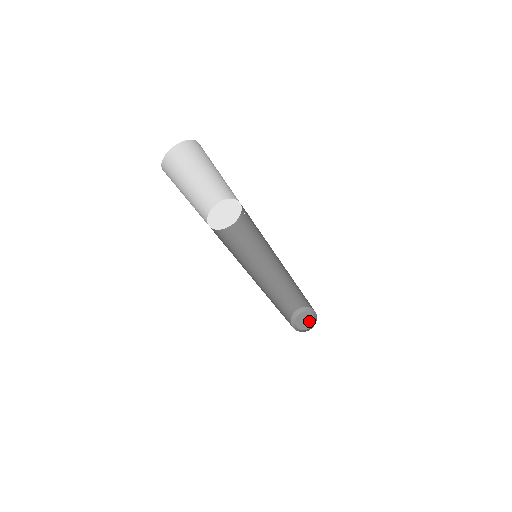
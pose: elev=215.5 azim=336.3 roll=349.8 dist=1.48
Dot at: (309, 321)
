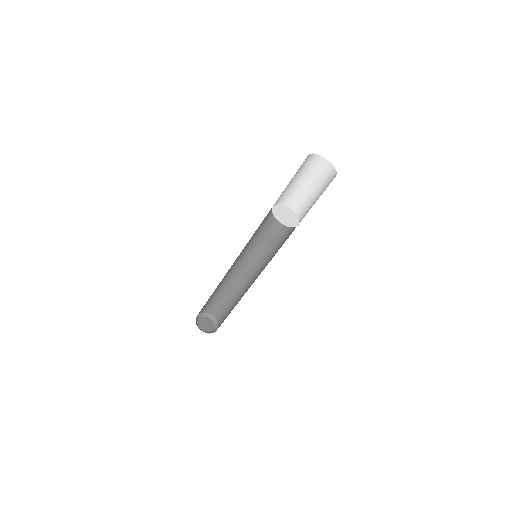
Dot at: (207, 328)
